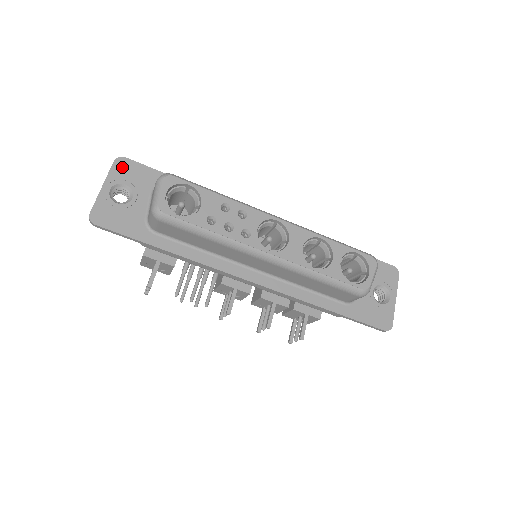
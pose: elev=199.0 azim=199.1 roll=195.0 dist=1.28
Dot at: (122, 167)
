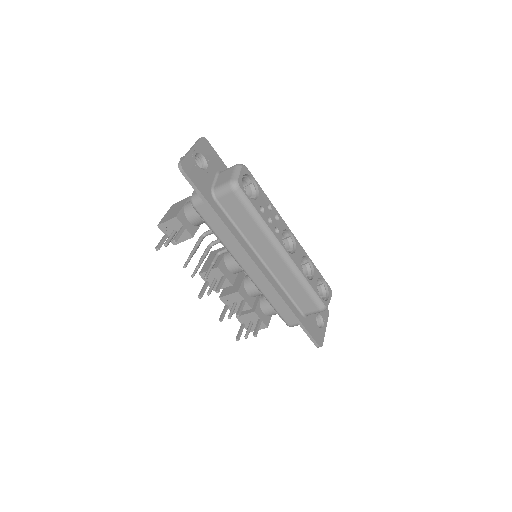
Dot at: (205, 145)
